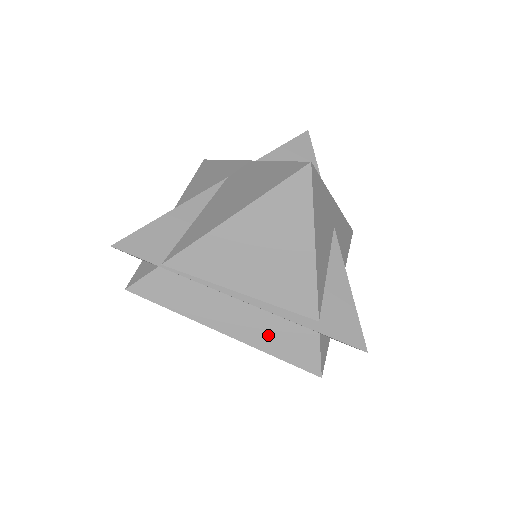
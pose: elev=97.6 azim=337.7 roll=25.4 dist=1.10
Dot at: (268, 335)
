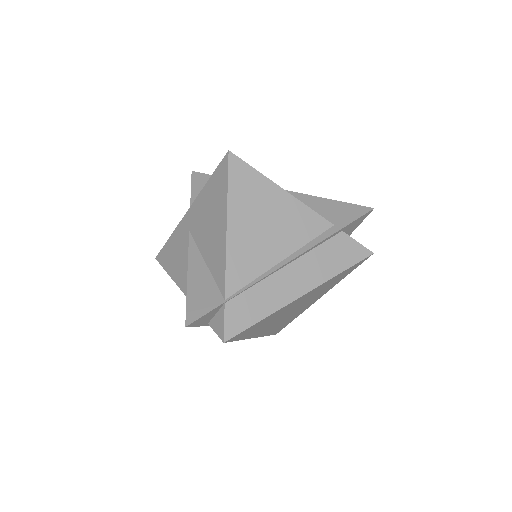
Dot at: (323, 266)
